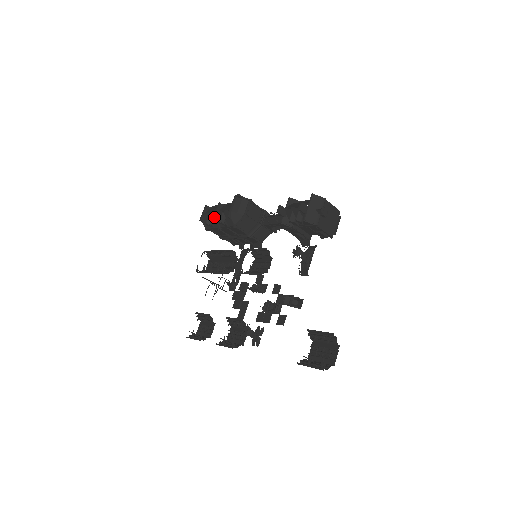
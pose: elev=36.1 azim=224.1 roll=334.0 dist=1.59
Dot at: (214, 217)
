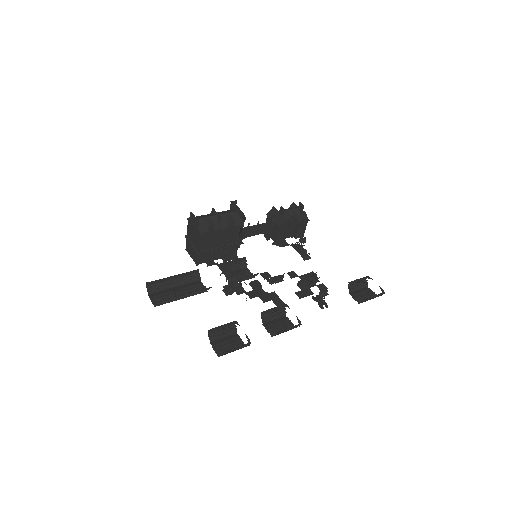
Dot at: (220, 217)
